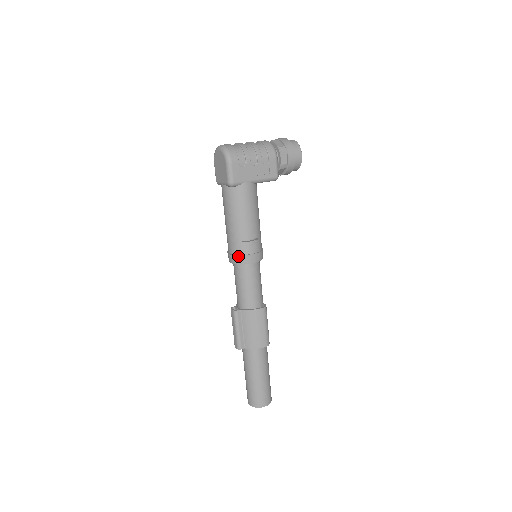
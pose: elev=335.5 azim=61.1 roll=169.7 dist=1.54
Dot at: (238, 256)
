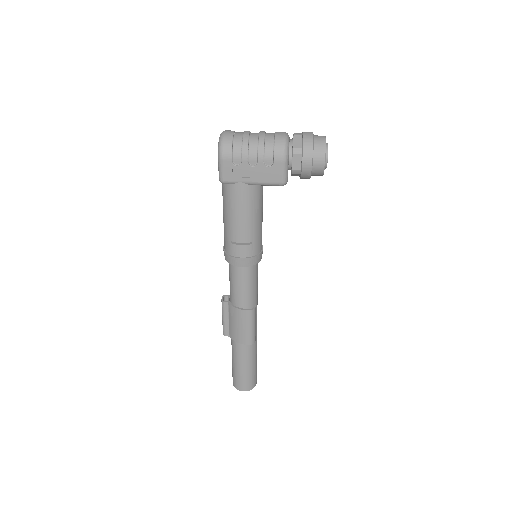
Dot at: (226, 254)
